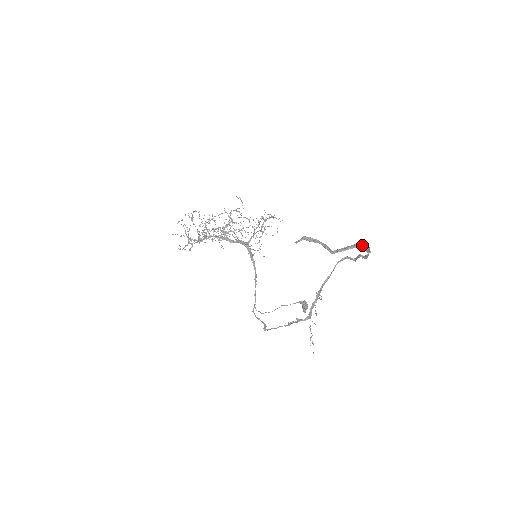
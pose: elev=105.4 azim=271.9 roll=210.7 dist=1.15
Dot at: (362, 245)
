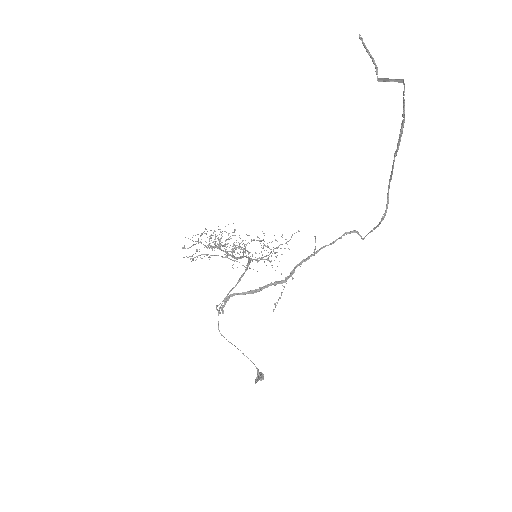
Dot at: (404, 88)
